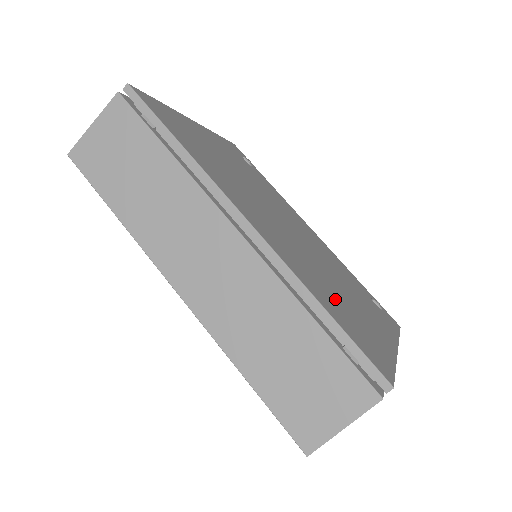
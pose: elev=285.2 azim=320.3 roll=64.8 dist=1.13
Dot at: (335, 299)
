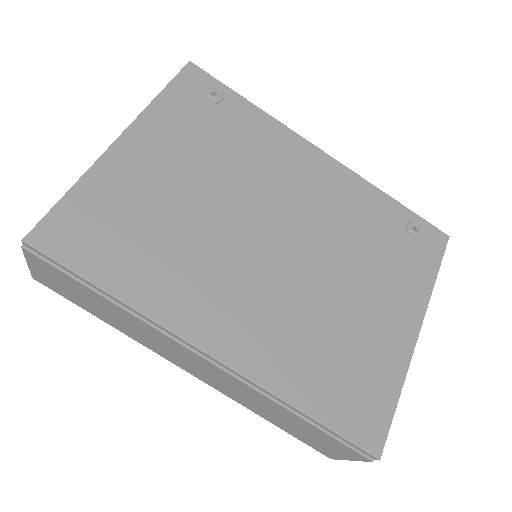
Dot at: (327, 355)
